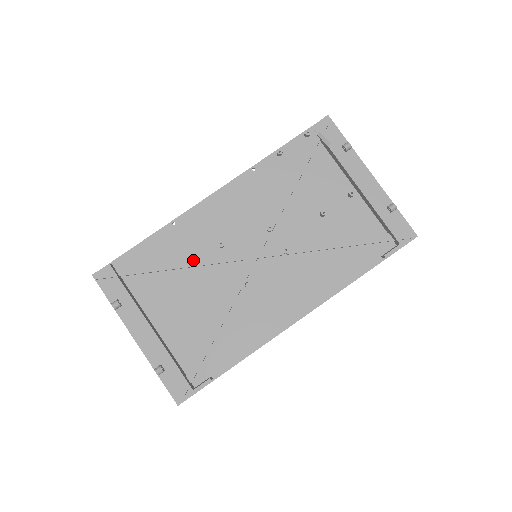
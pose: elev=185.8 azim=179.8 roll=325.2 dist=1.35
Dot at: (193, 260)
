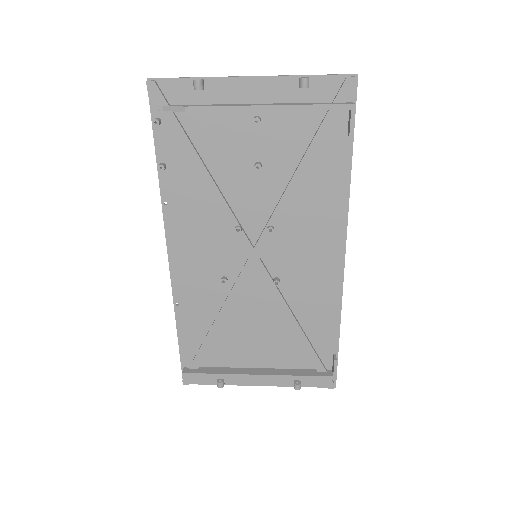
Dot at: (222, 310)
